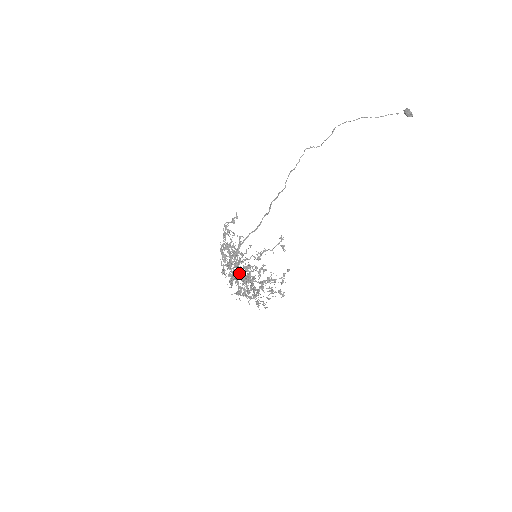
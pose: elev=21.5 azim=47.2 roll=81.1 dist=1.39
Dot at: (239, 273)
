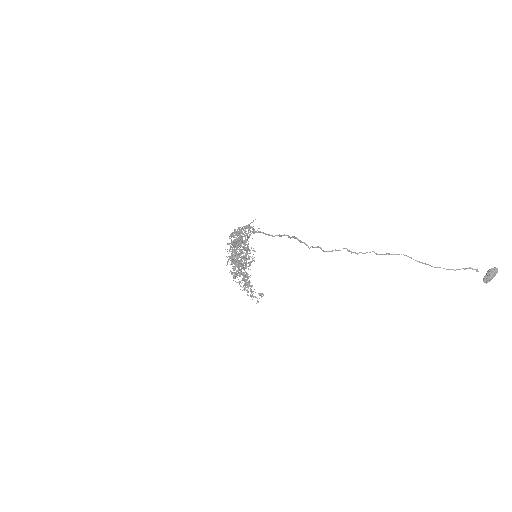
Dot at: occluded
